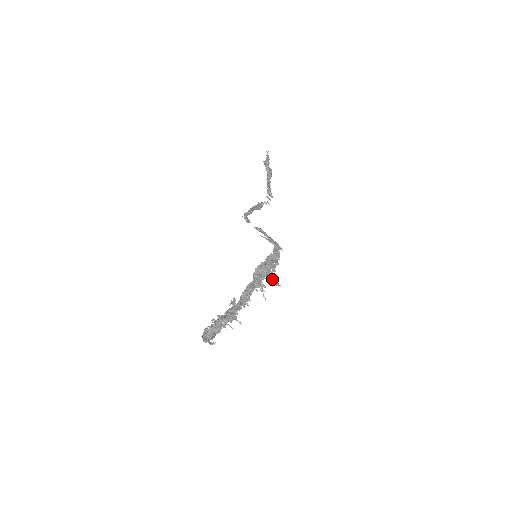
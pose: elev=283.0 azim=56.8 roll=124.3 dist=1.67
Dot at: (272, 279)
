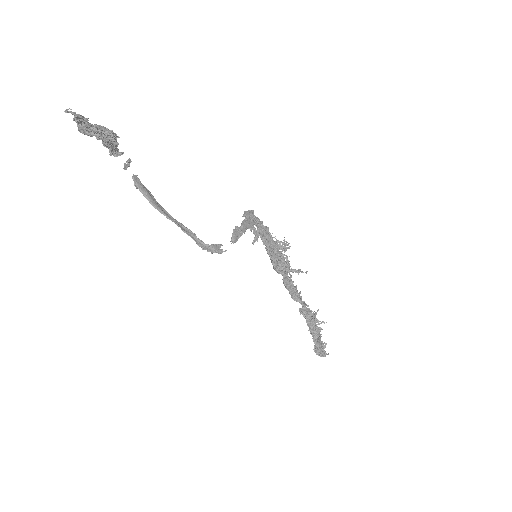
Dot at: occluded
